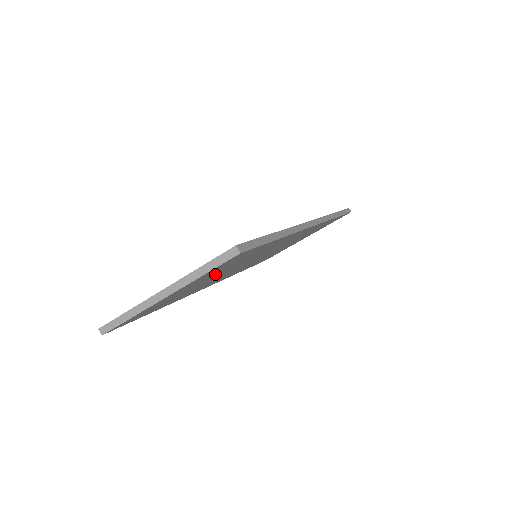
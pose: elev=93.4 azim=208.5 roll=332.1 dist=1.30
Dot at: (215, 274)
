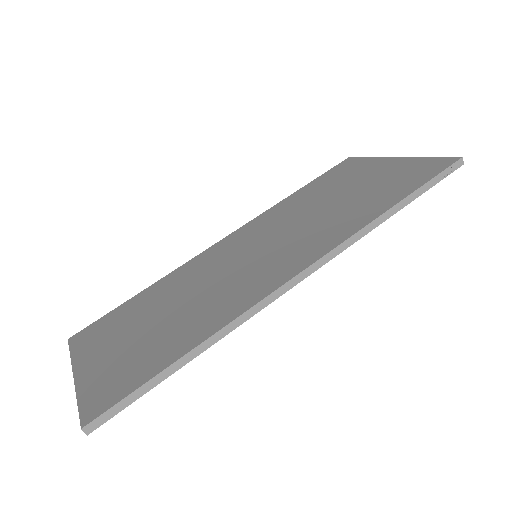
Dot at: occluded
